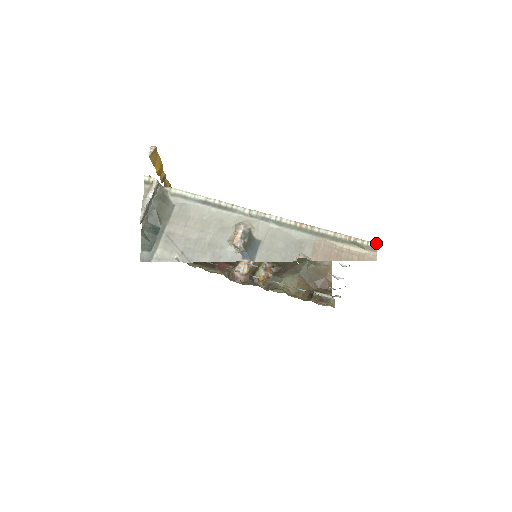
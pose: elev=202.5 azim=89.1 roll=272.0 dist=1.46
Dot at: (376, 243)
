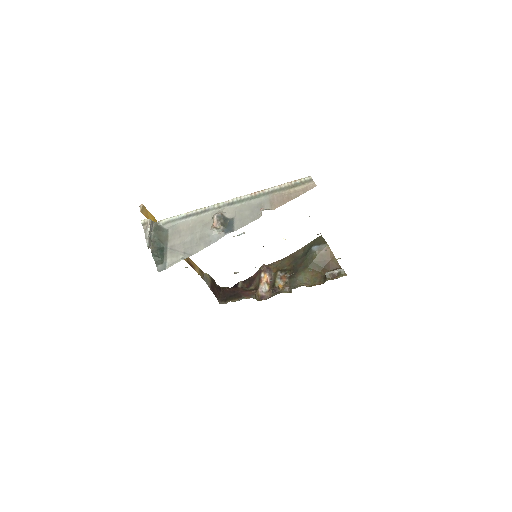
Dot at: (310, 176)
